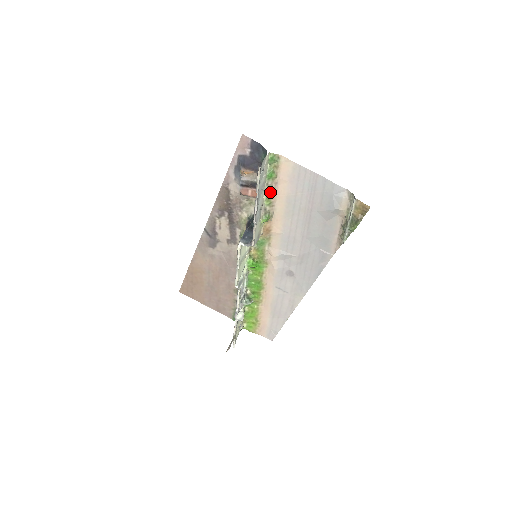
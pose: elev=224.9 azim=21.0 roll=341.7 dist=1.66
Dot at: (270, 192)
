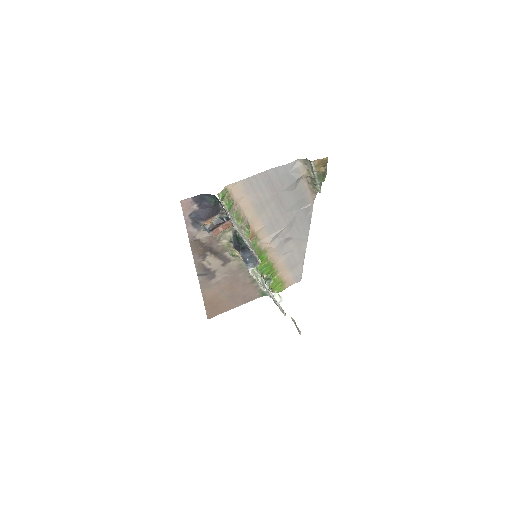
Dot at: (236, 214)
